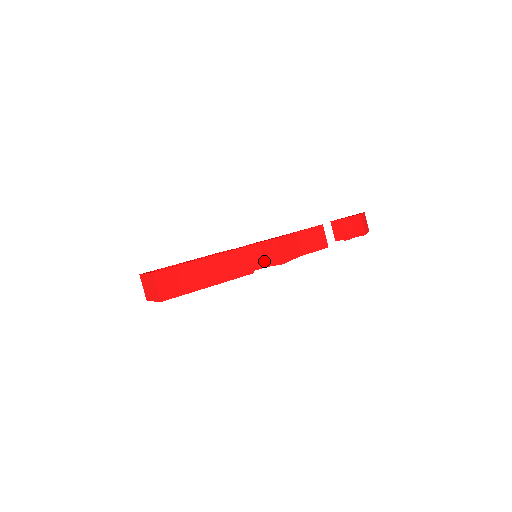
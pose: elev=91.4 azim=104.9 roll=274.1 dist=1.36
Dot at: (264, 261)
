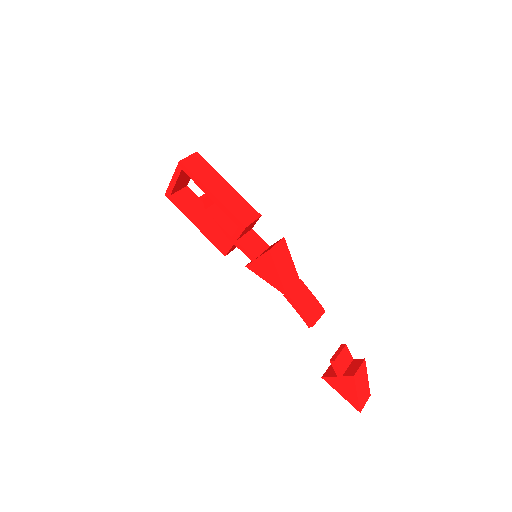
Dot at: (258, 255)
